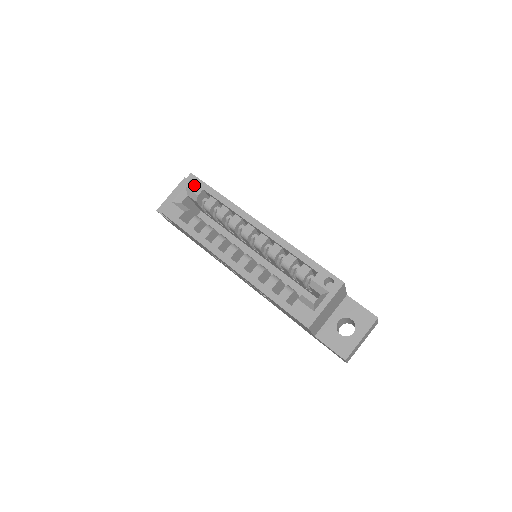
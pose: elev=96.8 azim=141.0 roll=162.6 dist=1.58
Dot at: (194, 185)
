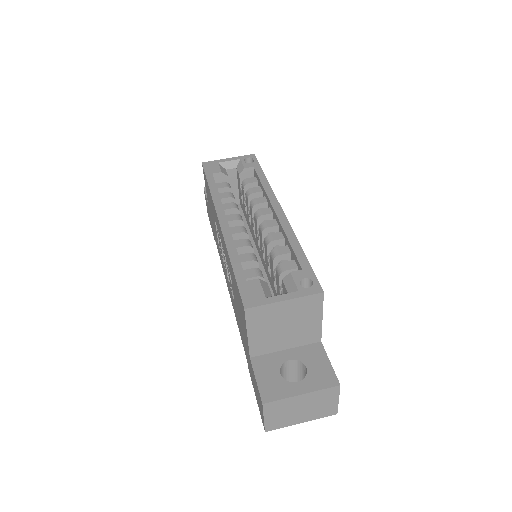
Dot at: occluded
